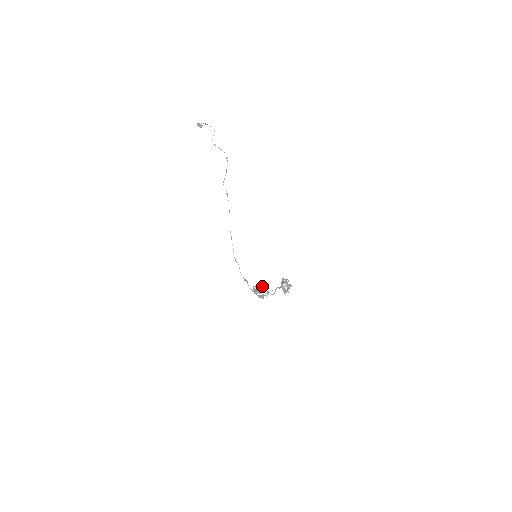
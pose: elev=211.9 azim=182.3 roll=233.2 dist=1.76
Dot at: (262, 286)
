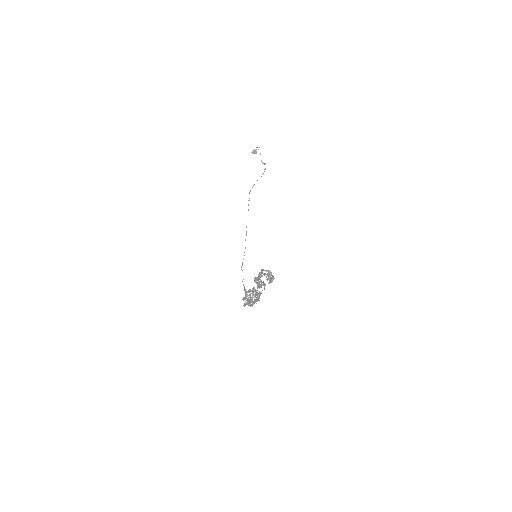
Dot at: (257, 292)
